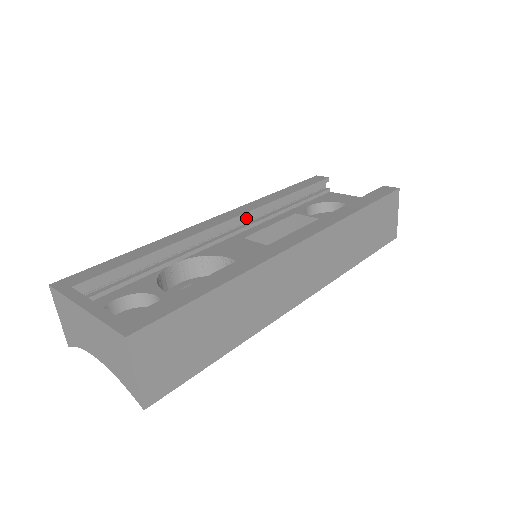
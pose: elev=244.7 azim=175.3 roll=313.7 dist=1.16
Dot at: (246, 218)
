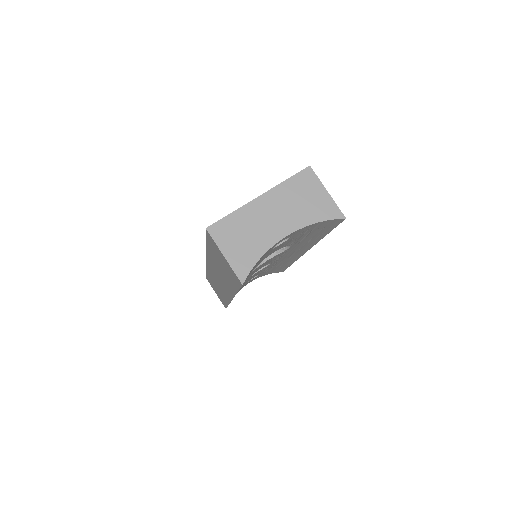
Dot at: occluded
